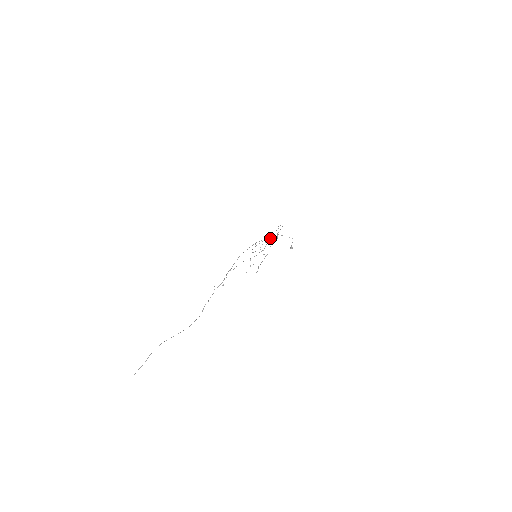
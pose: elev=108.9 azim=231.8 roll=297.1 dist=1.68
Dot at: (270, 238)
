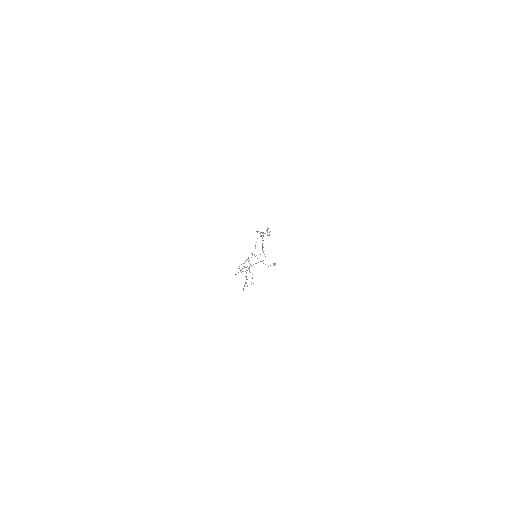
Dot at: (265, 233)
